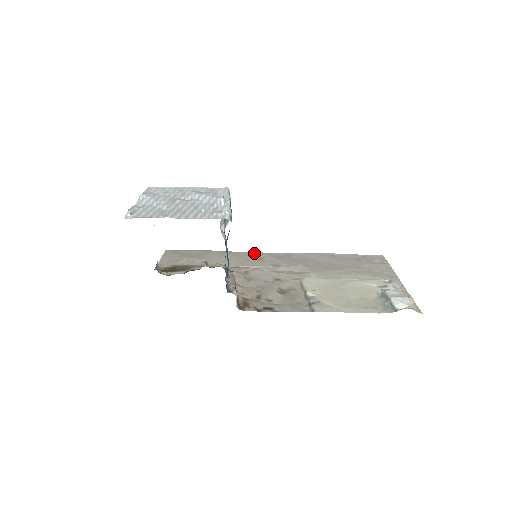
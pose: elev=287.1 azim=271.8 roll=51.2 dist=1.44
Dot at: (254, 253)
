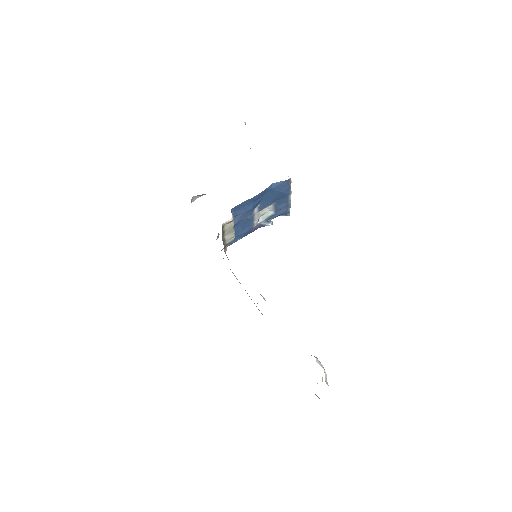
Dot at: occluded
